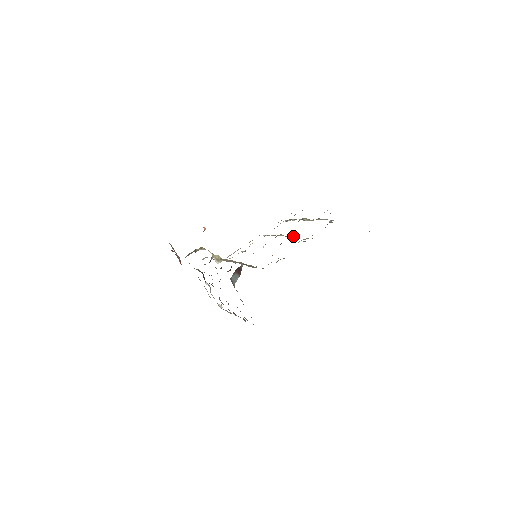
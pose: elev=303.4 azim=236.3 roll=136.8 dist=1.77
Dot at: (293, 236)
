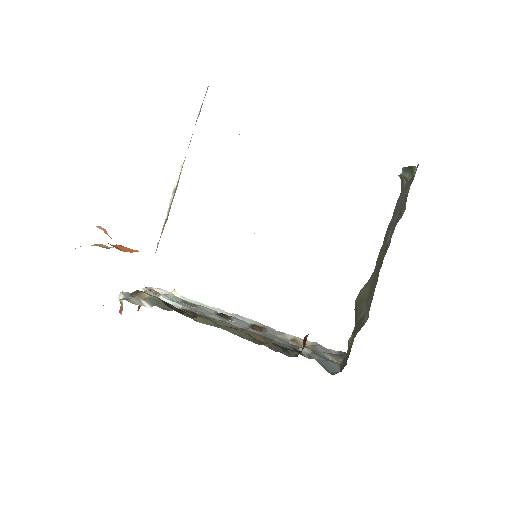
Dot at: occluded
